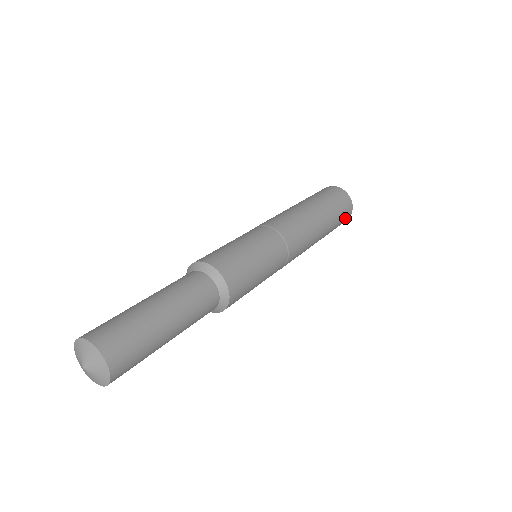
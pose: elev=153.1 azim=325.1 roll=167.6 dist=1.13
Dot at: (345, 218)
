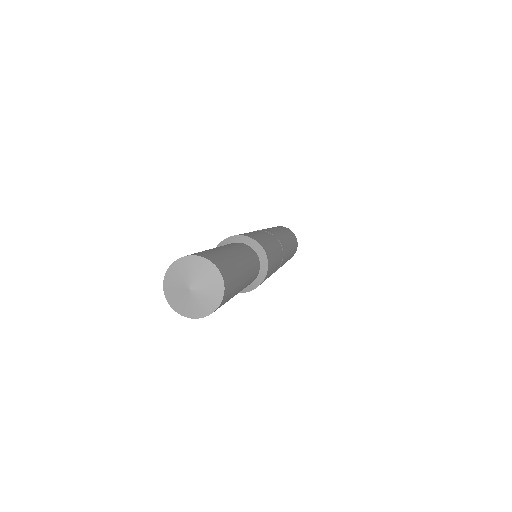
Dot at: occluded
